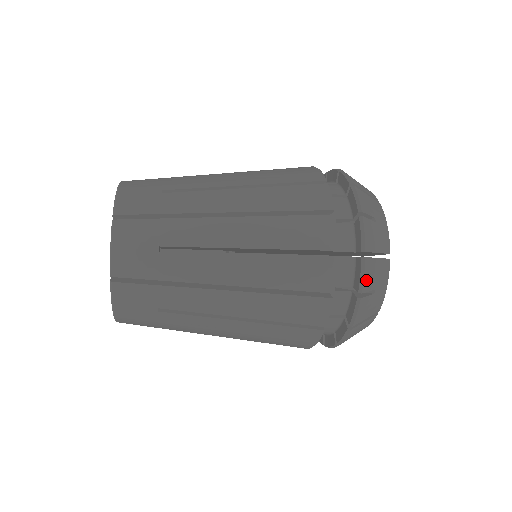
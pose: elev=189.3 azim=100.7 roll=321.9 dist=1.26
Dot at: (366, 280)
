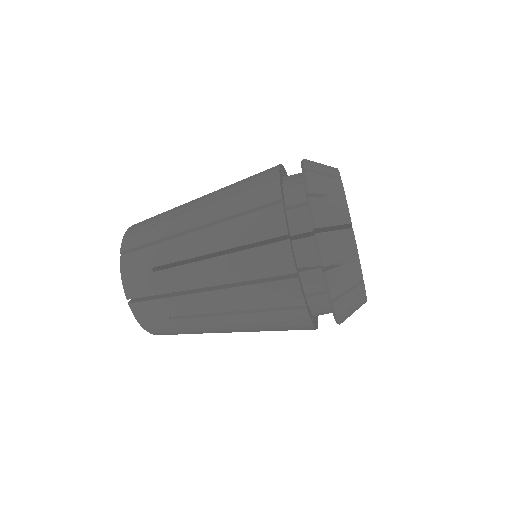
Dot at: occluded
